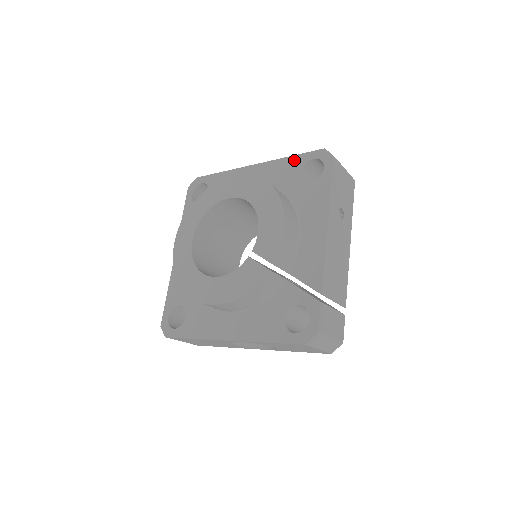
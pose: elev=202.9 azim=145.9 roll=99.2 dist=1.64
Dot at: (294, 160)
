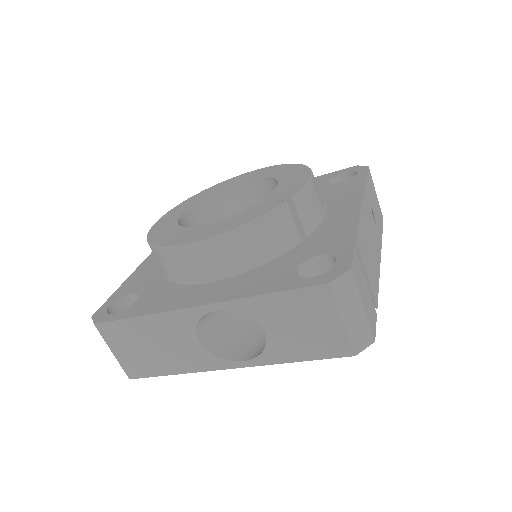
Dot at: (320, 177)
